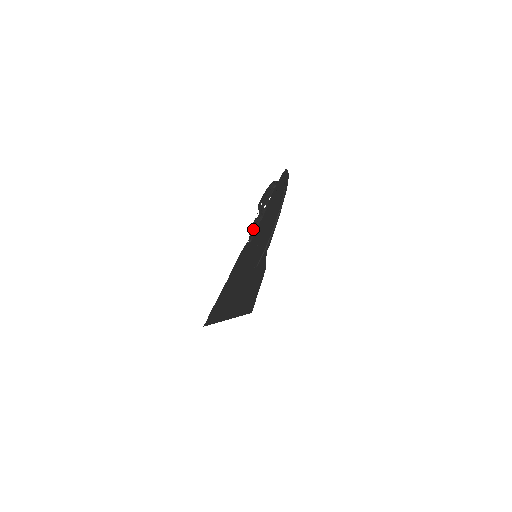
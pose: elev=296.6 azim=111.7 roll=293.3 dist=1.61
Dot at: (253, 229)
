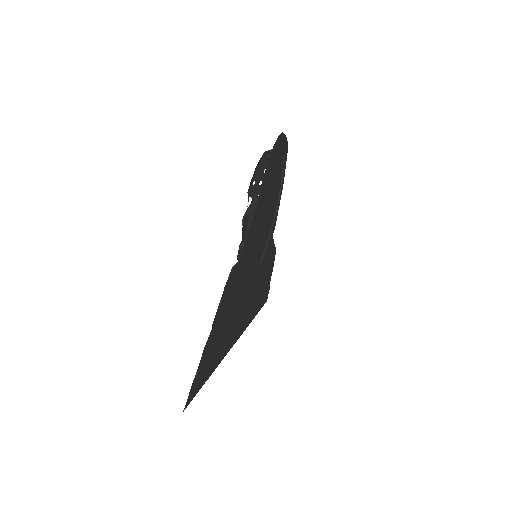
Dot at: (246, 223)
